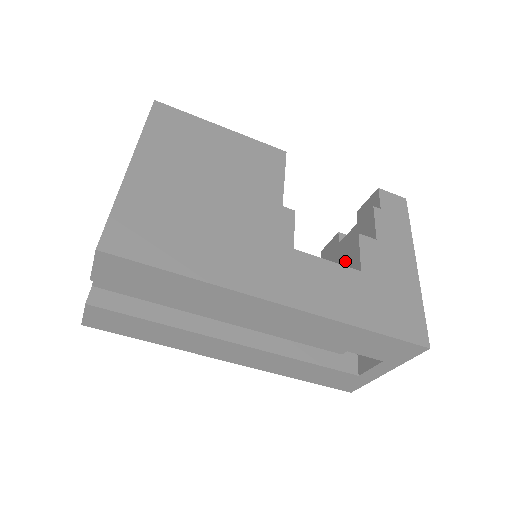
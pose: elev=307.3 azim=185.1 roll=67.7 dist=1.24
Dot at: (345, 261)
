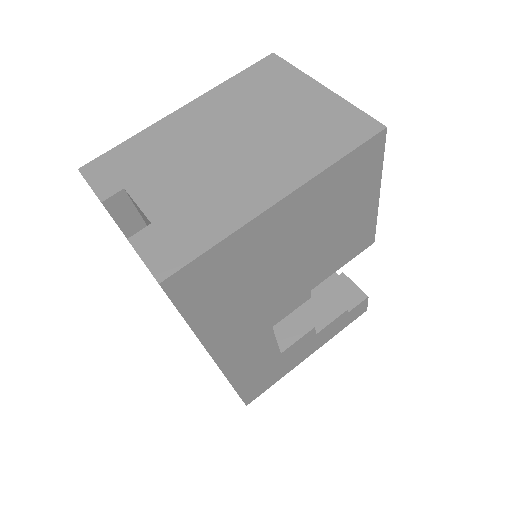
Dot at: (287, 320)
